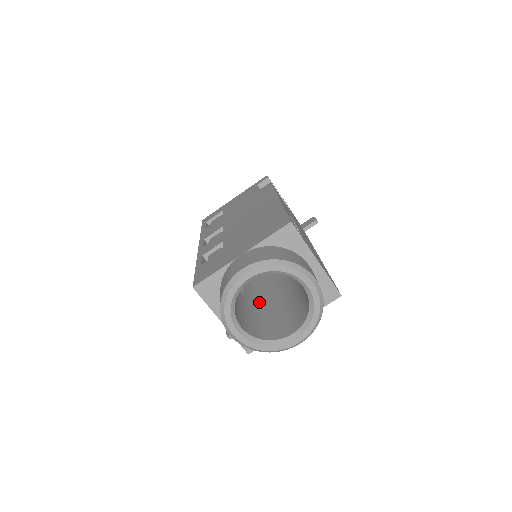
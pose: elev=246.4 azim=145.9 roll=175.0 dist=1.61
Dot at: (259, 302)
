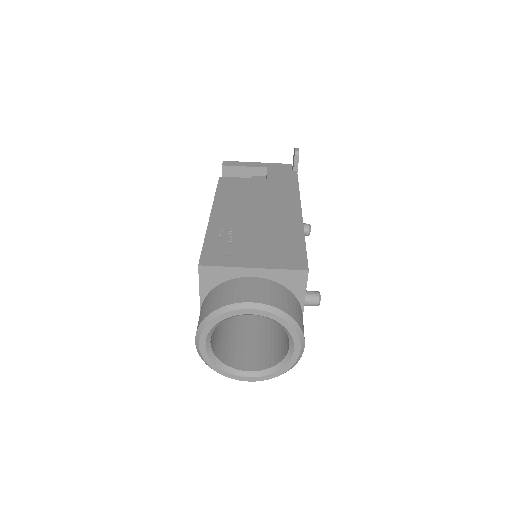
Dot at: occluded
